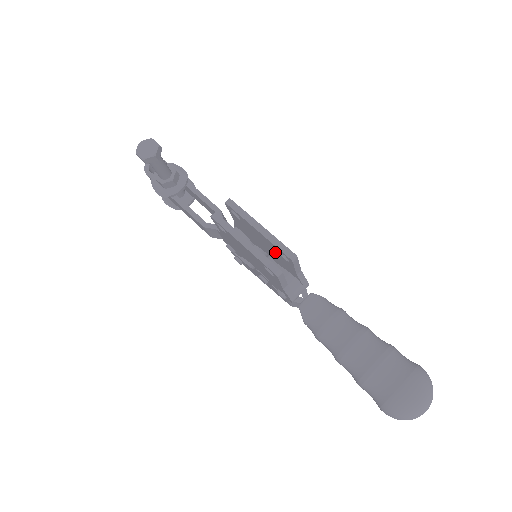
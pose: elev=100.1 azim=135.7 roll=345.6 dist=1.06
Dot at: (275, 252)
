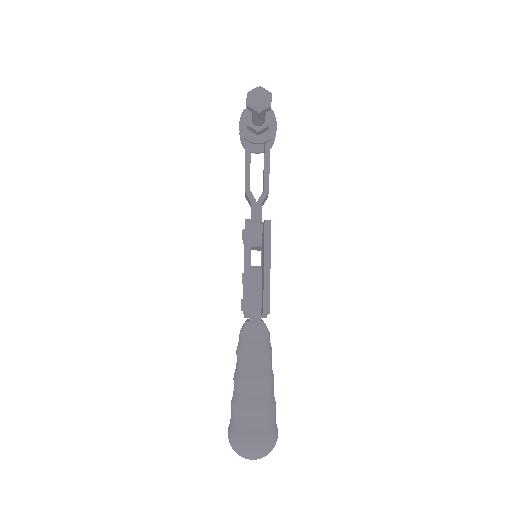
Dot at: occluded
